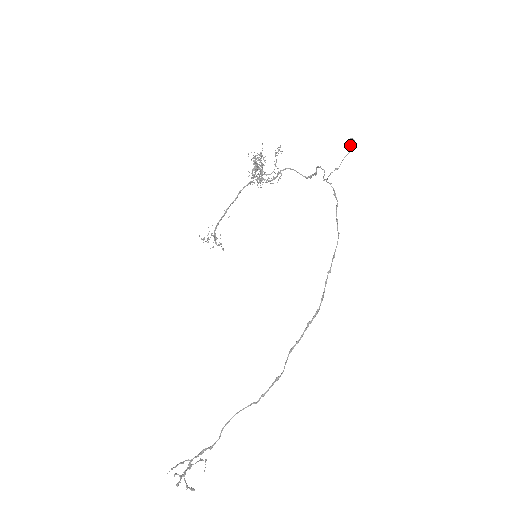
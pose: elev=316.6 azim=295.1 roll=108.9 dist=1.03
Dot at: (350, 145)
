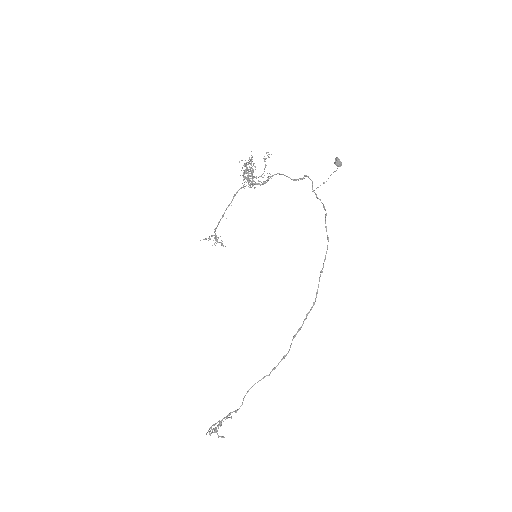
Dot at: (336, 165)
